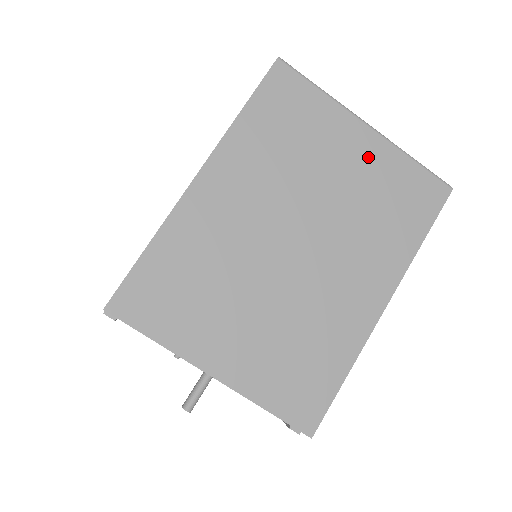
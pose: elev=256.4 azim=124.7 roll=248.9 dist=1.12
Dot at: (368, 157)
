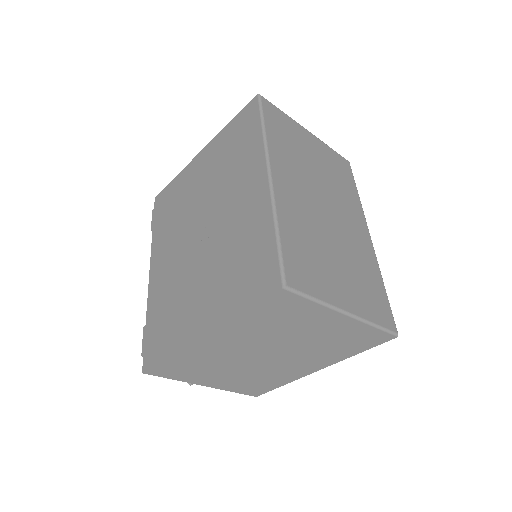
Dot at: (338, 328)
